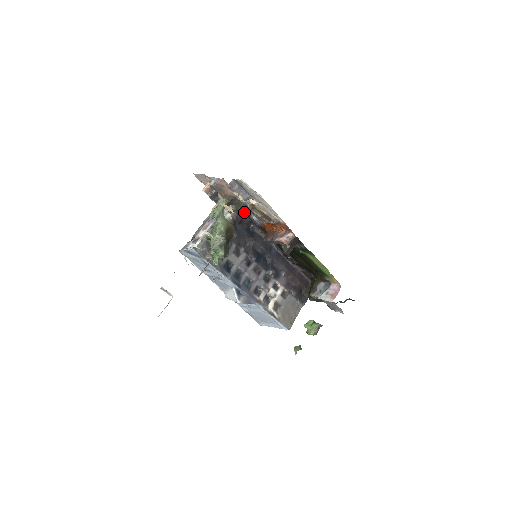
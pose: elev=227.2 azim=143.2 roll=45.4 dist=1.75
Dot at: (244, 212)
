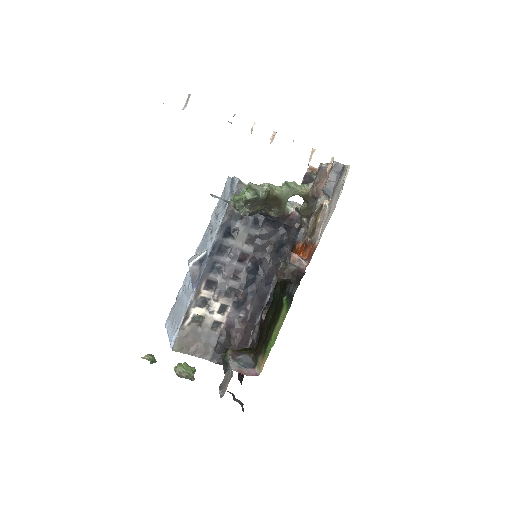
Dot at: (304, 219)
